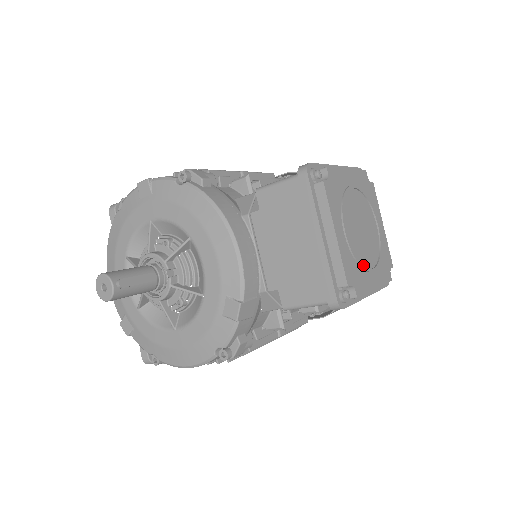
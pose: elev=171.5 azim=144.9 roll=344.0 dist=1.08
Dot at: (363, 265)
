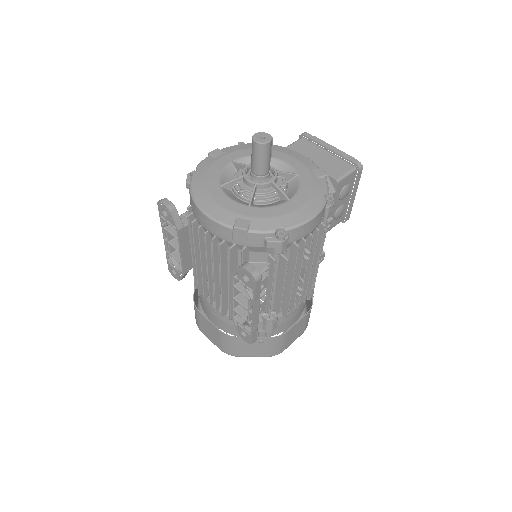
Dot at: occluded
